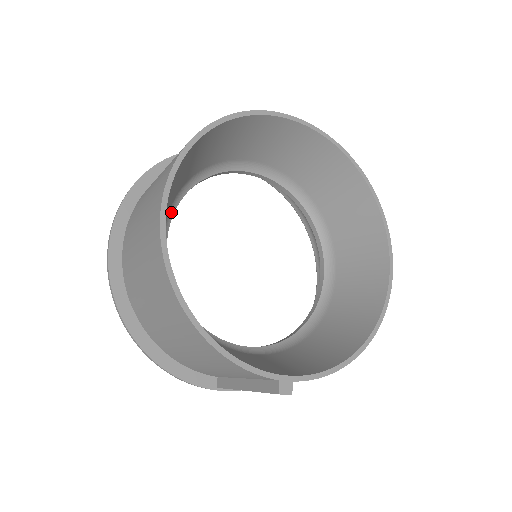
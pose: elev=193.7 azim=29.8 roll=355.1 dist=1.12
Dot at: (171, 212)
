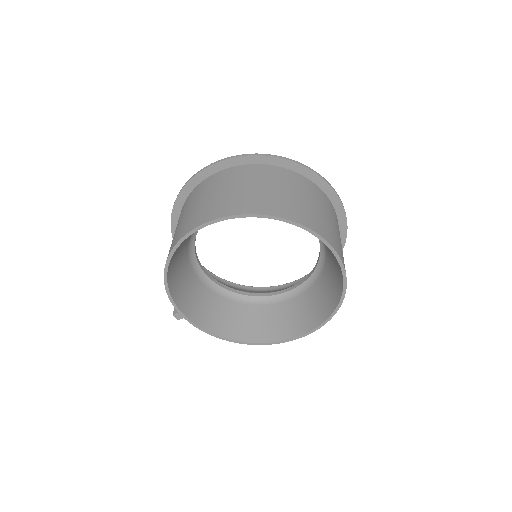
Dot at: occluded
